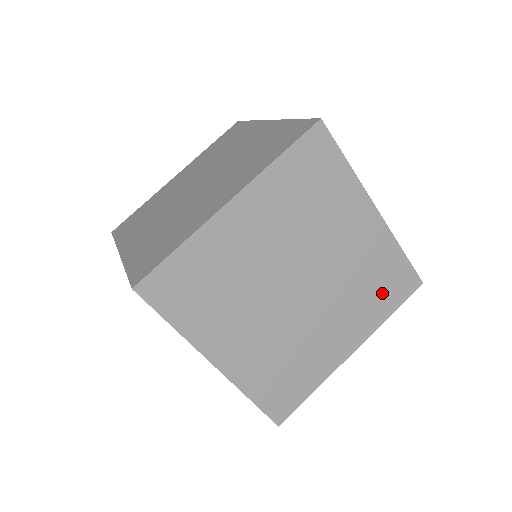
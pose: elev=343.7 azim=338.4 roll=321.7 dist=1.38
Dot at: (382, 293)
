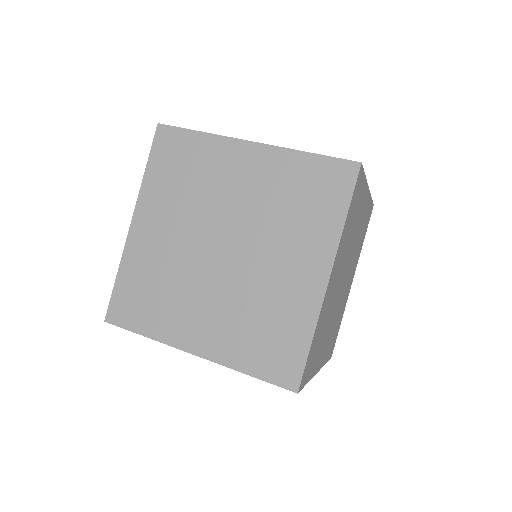
Dot at: (363, 234)
